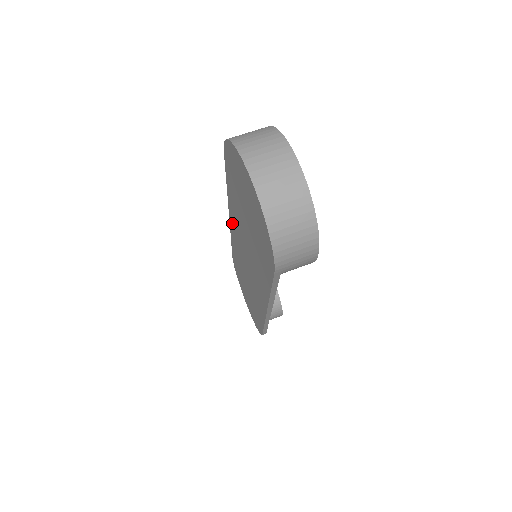
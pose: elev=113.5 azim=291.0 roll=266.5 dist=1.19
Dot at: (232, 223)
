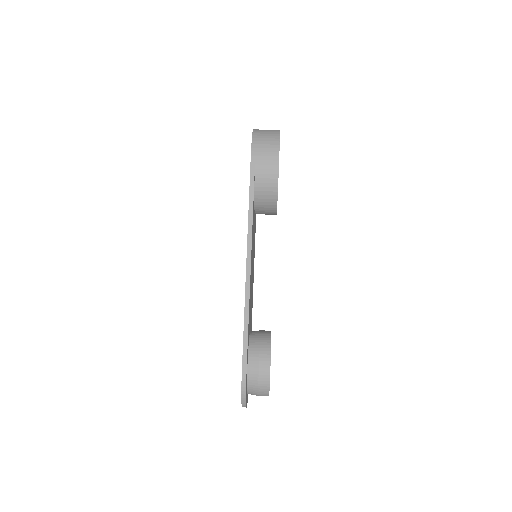
Dot at: occluded
